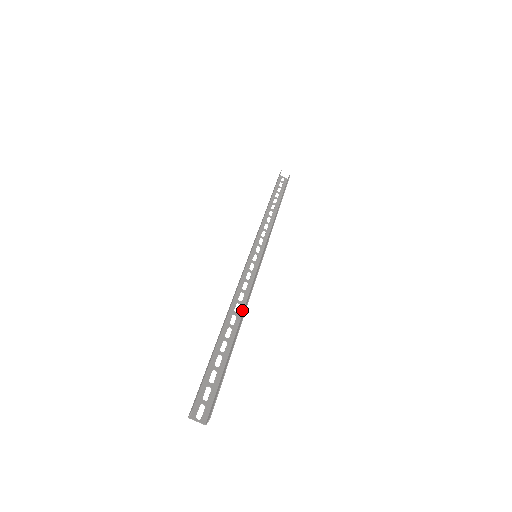
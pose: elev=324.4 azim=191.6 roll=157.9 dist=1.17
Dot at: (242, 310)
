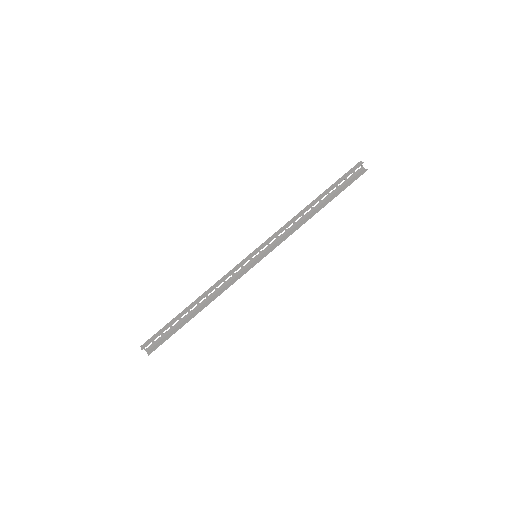
Dot at: (213, 295)
